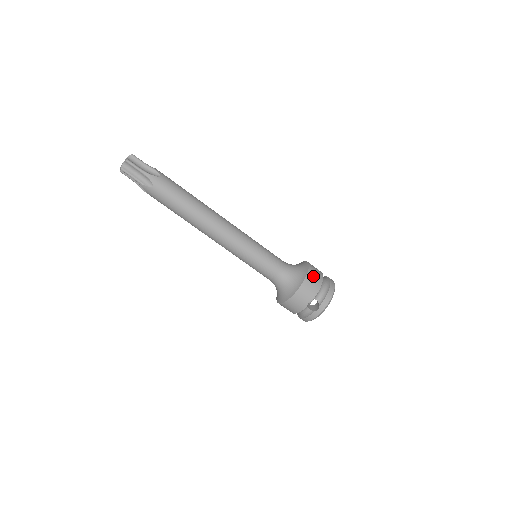
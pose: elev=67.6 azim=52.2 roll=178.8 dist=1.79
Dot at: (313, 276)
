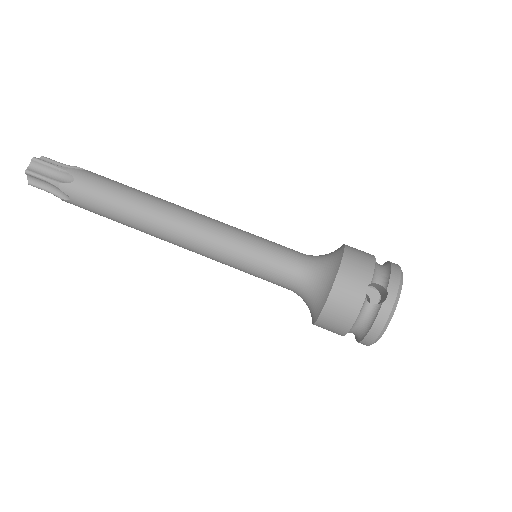
Dot at: (356, 250)
